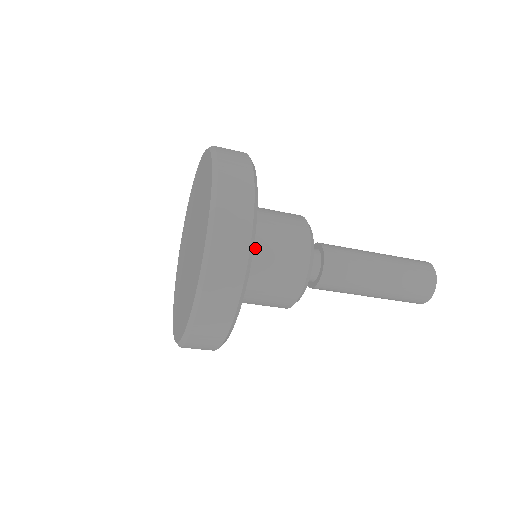
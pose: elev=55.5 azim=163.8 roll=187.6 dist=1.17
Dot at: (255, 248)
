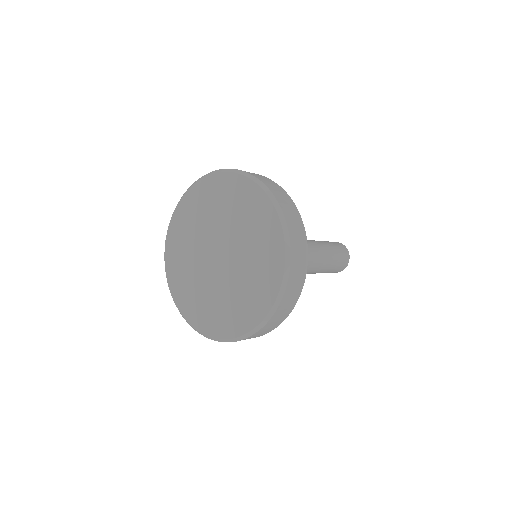
Dot at: occluded
